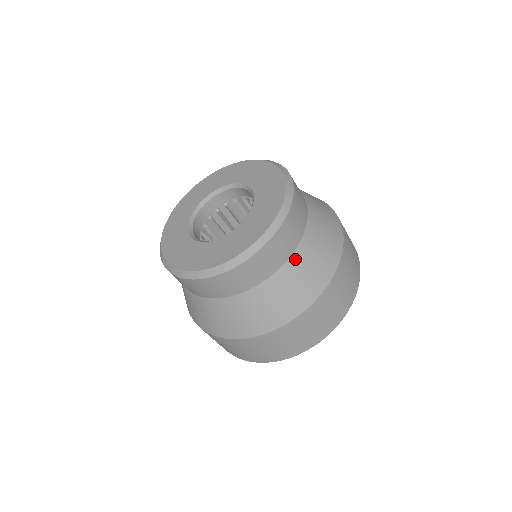
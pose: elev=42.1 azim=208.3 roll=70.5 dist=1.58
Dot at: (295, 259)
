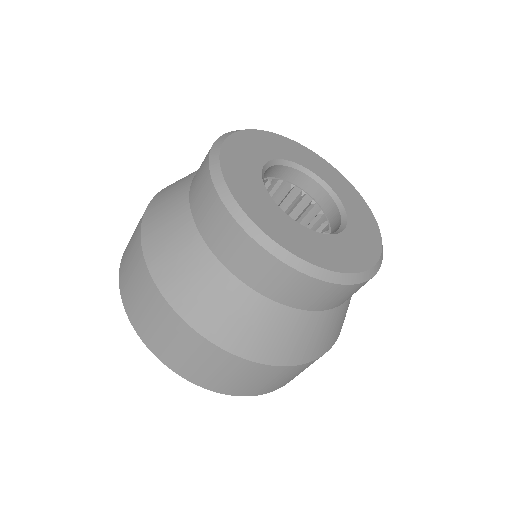
Dot at: (270, 307)
